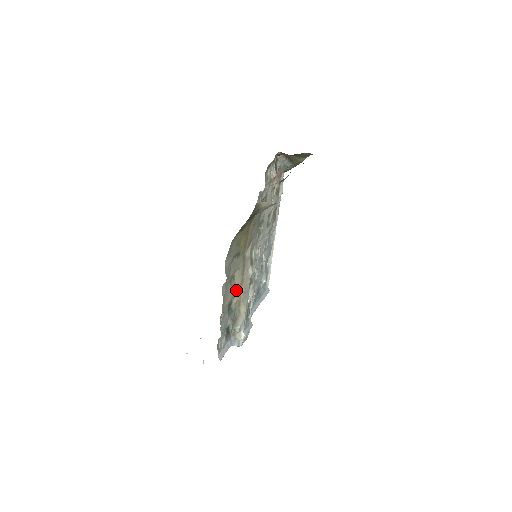
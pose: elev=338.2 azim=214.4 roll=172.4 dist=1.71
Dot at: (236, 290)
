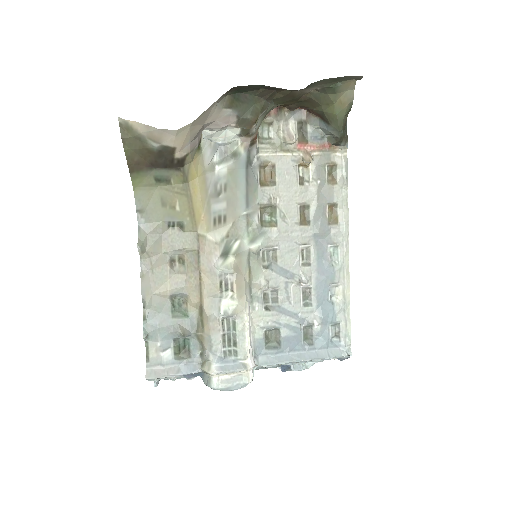
Dot at: (188, 283)
